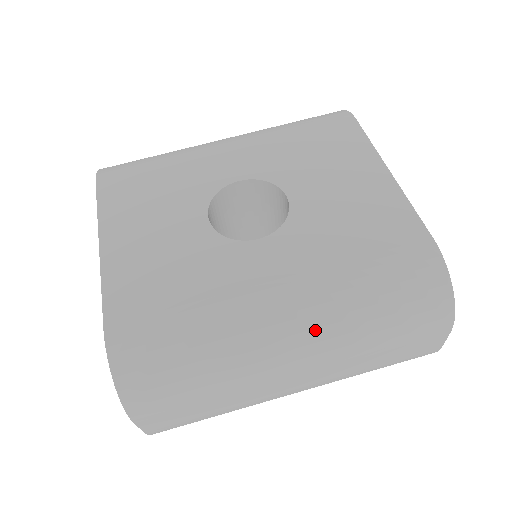
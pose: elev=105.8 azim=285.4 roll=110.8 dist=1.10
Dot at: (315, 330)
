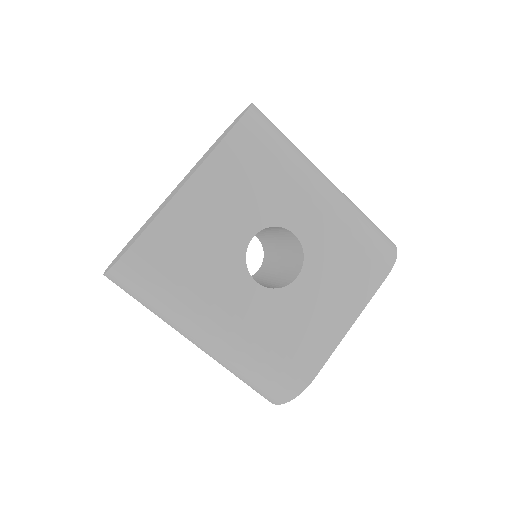
Dot at: (220, 349)
